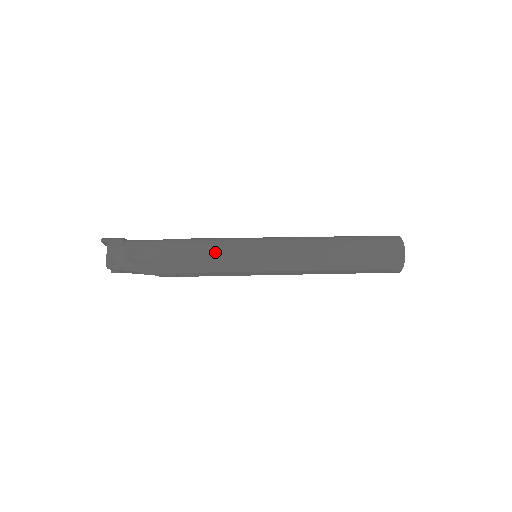
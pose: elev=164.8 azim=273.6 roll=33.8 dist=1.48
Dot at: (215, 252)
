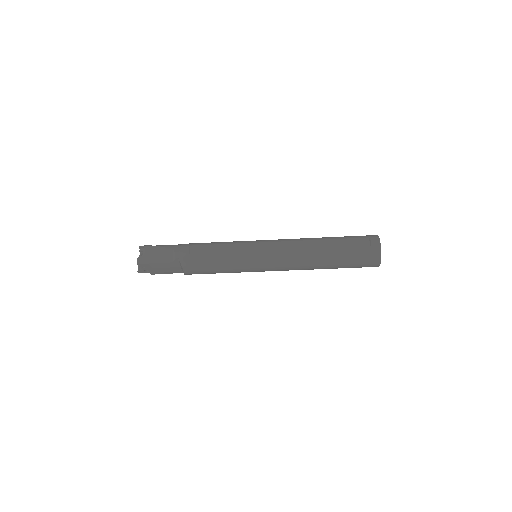
Dot at: occluded
